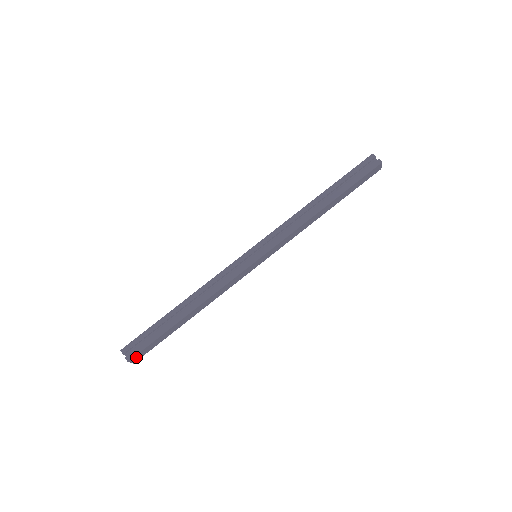
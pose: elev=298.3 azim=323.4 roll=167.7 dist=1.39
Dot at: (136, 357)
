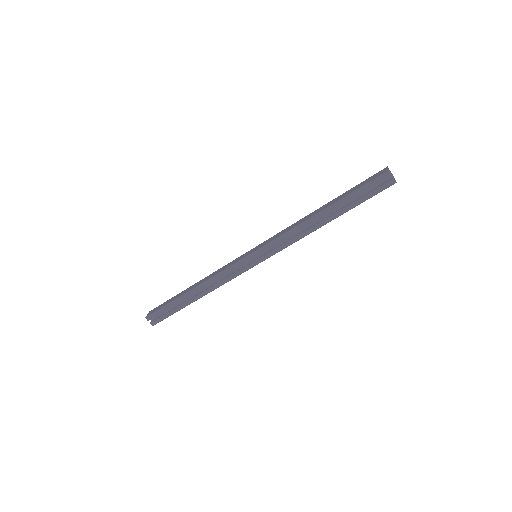
Dot at: occluded
